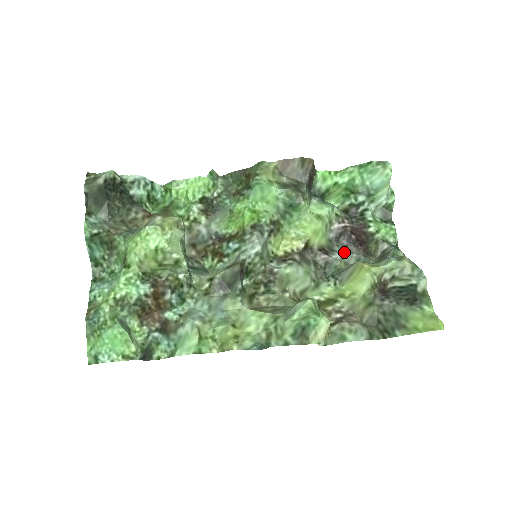
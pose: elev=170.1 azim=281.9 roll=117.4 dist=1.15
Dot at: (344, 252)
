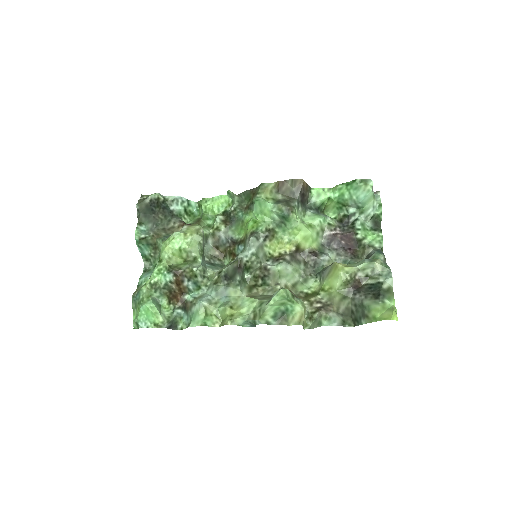
Dot at: (334, 255)
